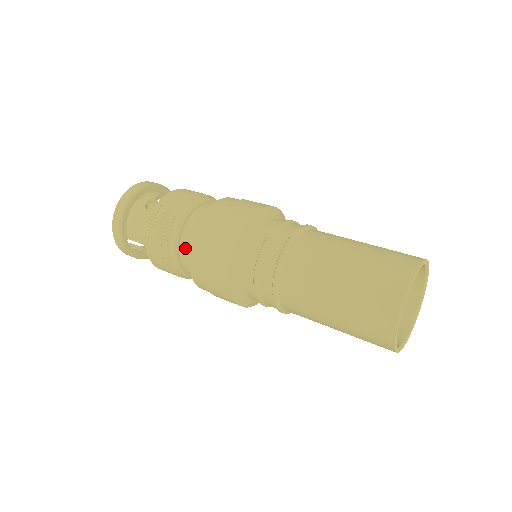
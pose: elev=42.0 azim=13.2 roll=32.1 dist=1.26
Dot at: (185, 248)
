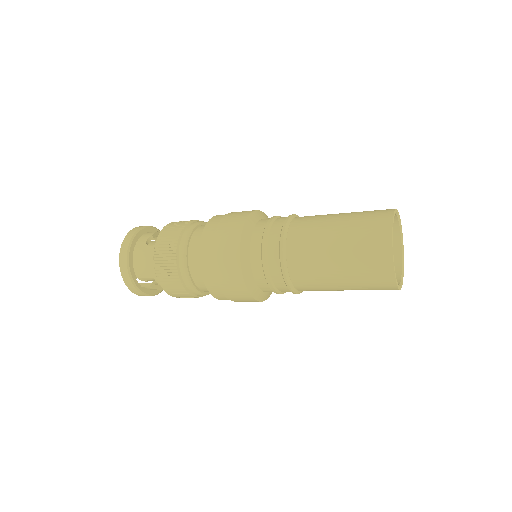
Dot at: (194, 265)
